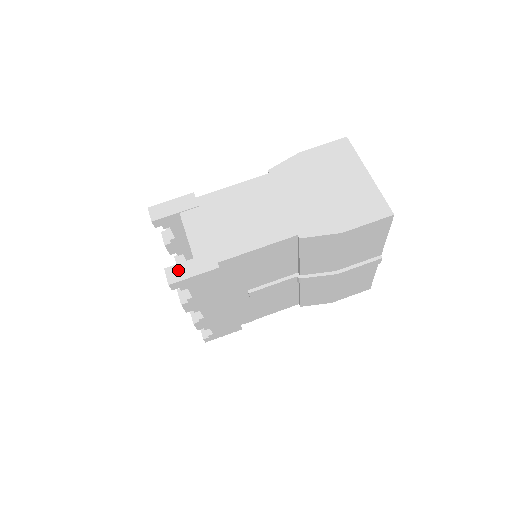
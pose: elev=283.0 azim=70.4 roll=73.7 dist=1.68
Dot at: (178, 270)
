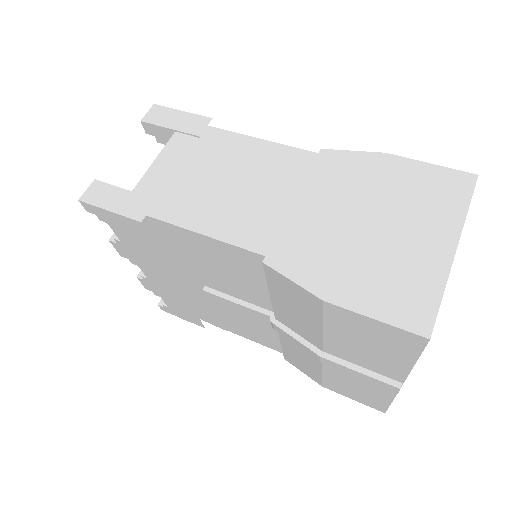
Dot at: (103, 191)
